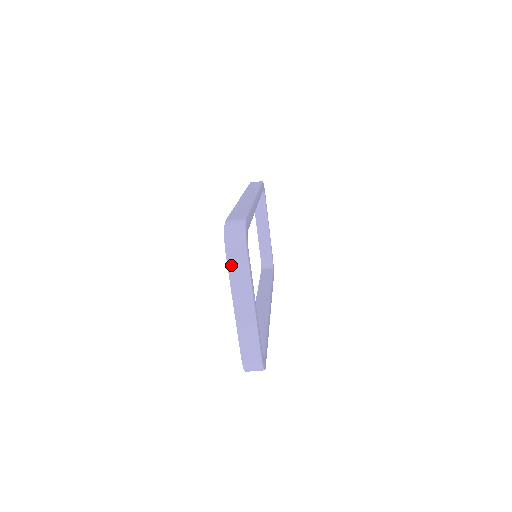
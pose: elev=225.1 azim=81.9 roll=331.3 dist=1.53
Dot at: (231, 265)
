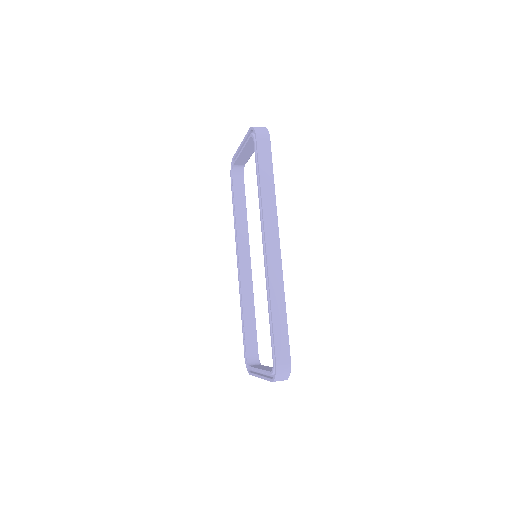
Dot at: occluded
